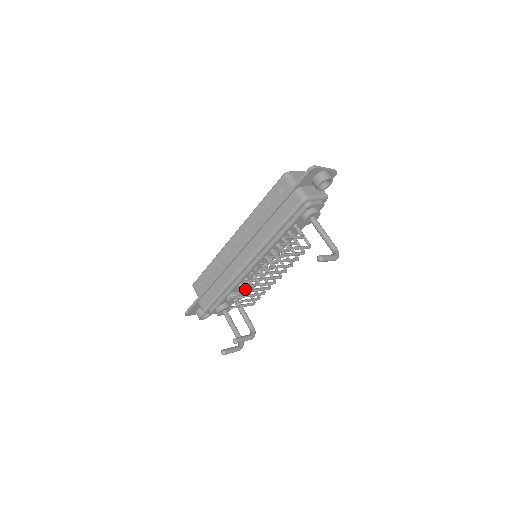
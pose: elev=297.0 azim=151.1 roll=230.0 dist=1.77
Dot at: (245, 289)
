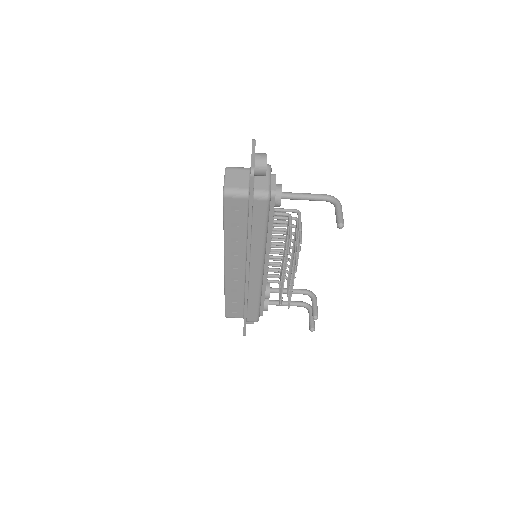
Dot at: (273, 281)
